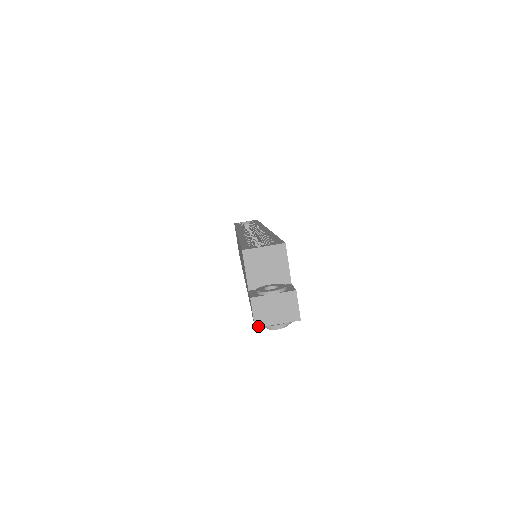
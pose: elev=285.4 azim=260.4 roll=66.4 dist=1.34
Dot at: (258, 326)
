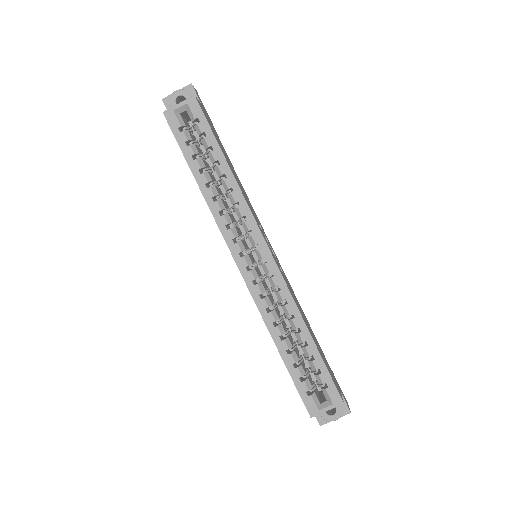
Dot at: occluded
